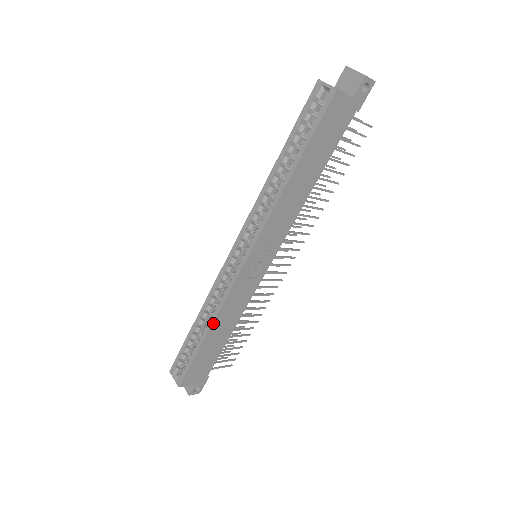
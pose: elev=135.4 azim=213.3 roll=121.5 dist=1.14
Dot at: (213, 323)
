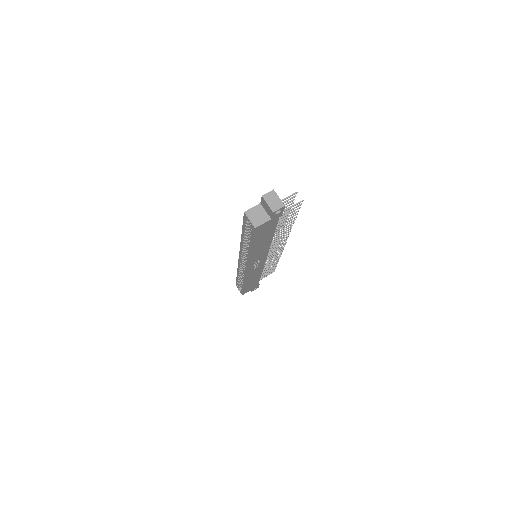
Dot at: (245, 282)
